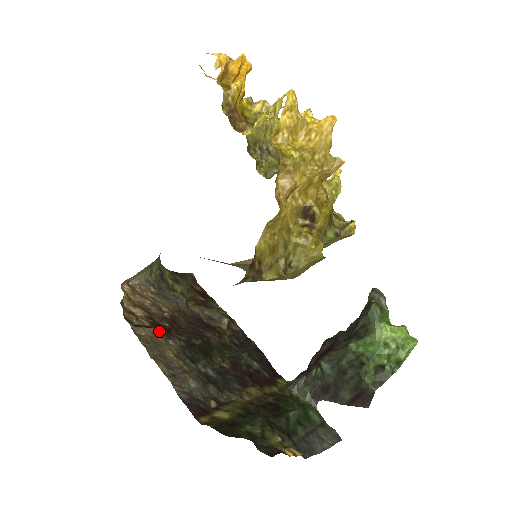
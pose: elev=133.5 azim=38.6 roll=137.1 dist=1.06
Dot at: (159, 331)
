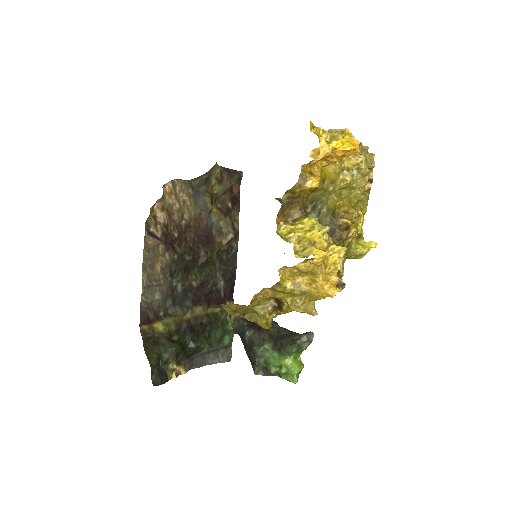
Dot at: (163, 244)
